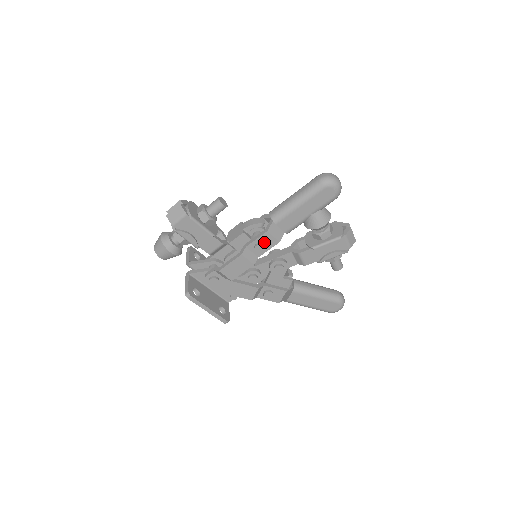
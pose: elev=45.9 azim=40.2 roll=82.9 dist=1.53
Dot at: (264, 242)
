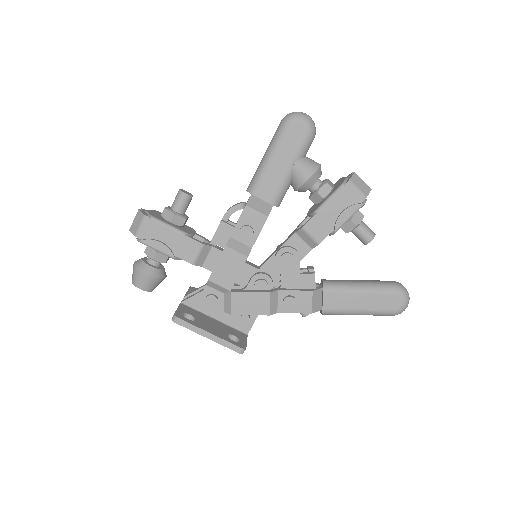
Dot at: (249, 223)
